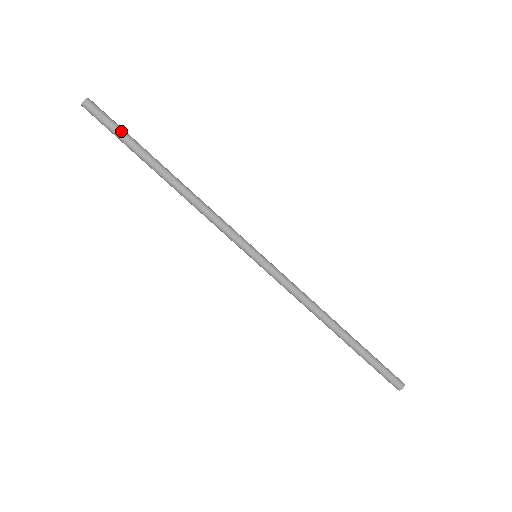
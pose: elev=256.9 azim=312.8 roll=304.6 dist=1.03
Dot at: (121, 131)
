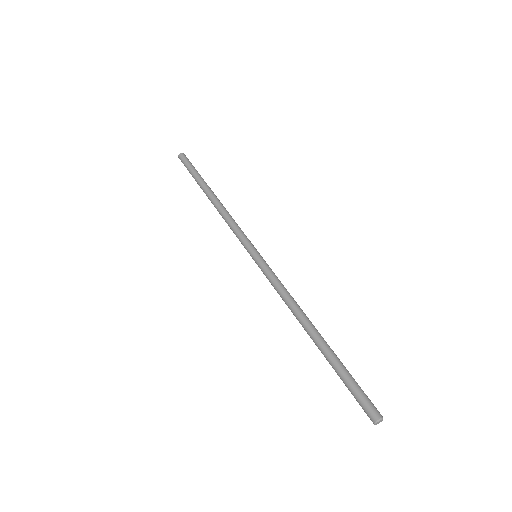
Dot at: (193, 169)
